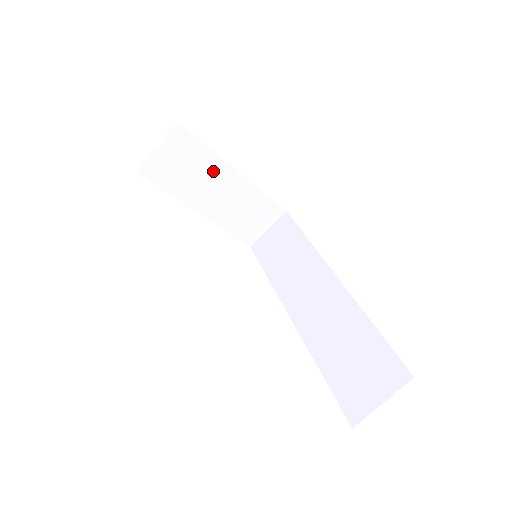
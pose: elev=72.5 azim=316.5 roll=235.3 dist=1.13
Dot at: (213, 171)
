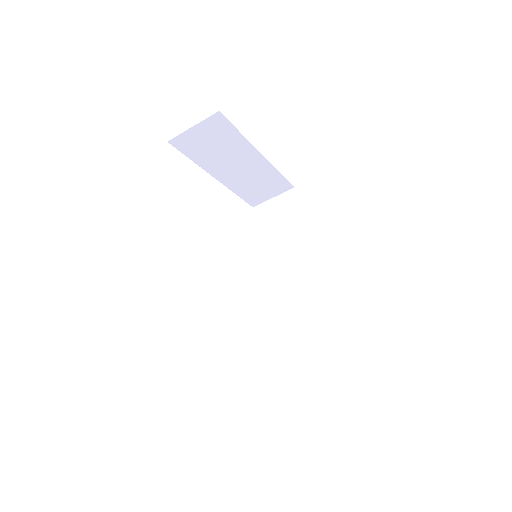
Dot at: (239, 151)
